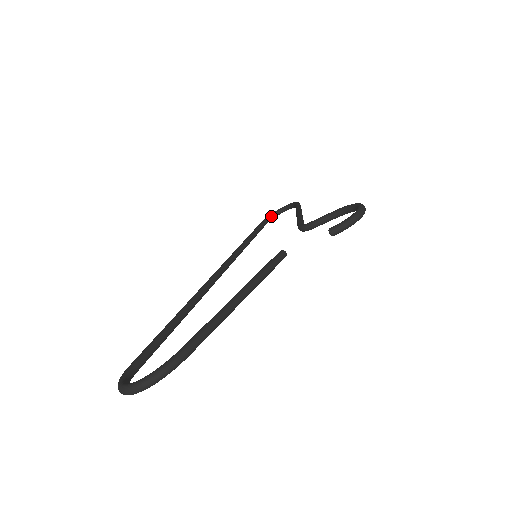
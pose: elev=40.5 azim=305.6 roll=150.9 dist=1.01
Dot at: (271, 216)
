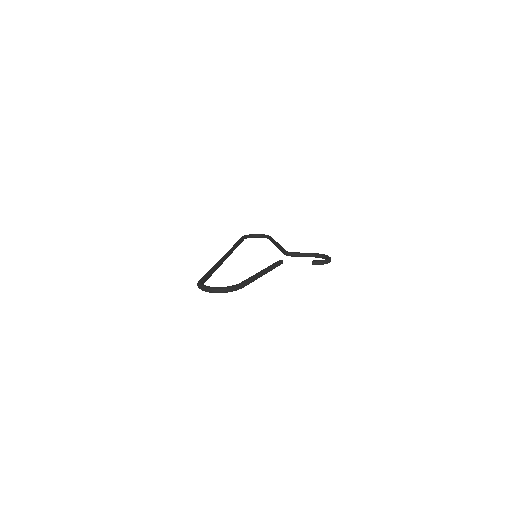
Dot at: (248, 236)
